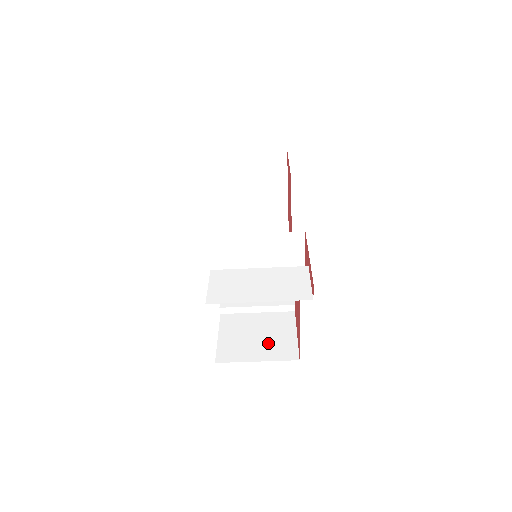
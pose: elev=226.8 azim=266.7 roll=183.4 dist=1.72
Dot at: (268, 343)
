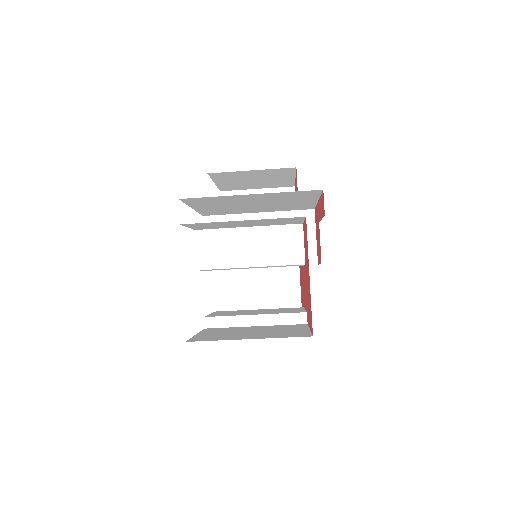
Dot at: (267, 333)
